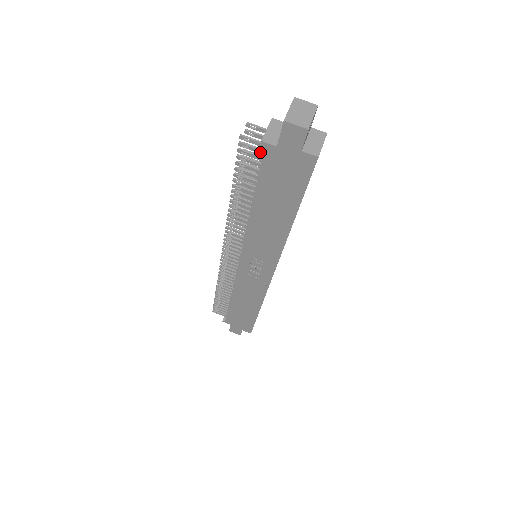
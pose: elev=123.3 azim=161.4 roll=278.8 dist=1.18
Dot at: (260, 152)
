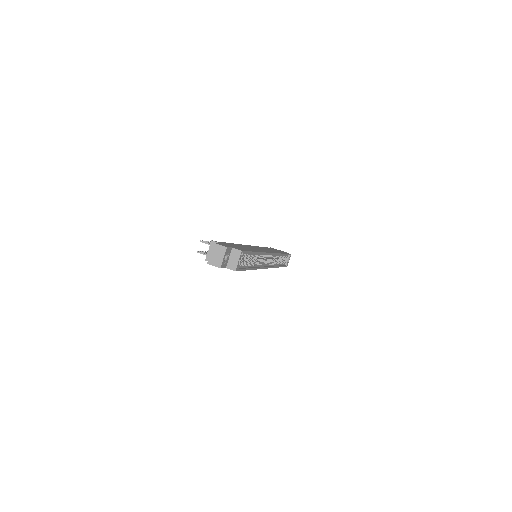
Dot at: occluded
